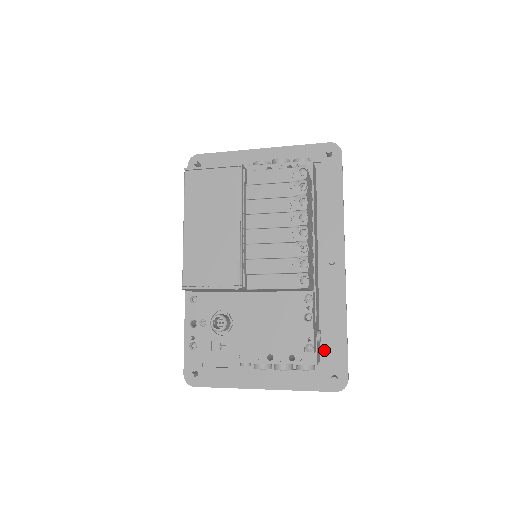
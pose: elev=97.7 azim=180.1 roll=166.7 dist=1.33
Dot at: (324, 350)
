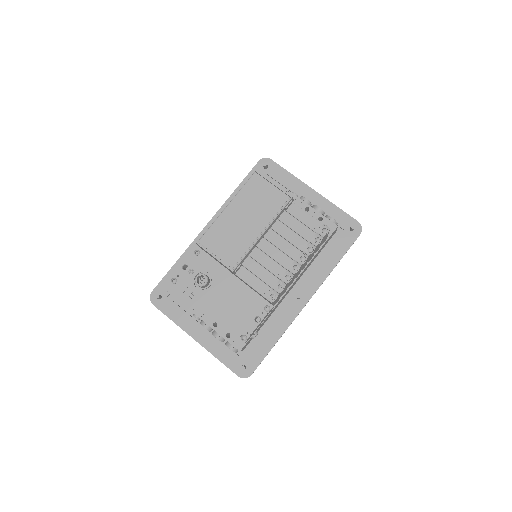
Dot at: (251, 346)
